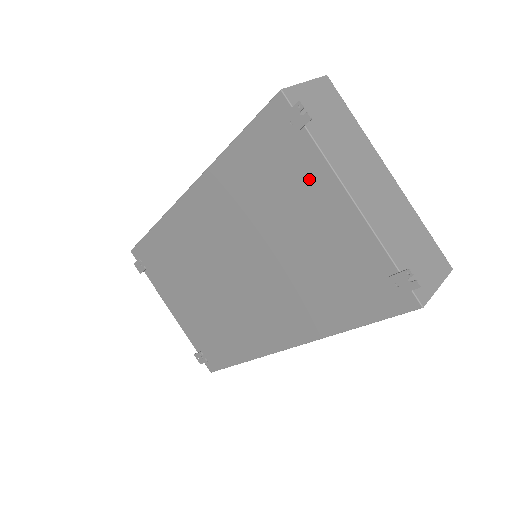
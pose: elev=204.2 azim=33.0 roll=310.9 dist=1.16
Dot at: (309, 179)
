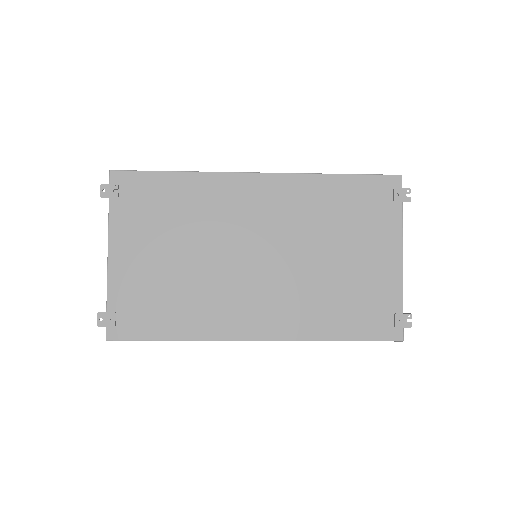
Dot at: (383, 230)
